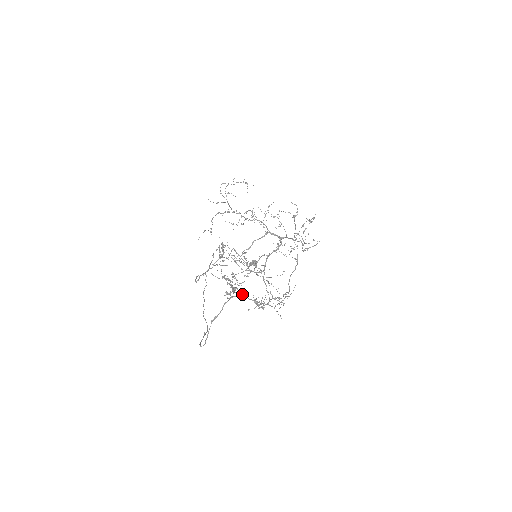
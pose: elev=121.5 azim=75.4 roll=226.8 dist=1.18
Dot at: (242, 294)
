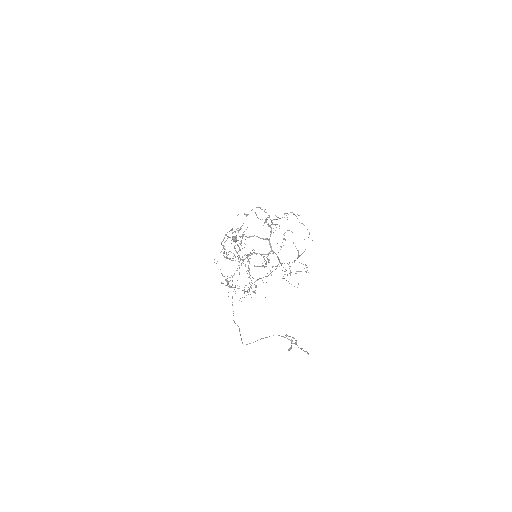
Dot at: (292, 341)
